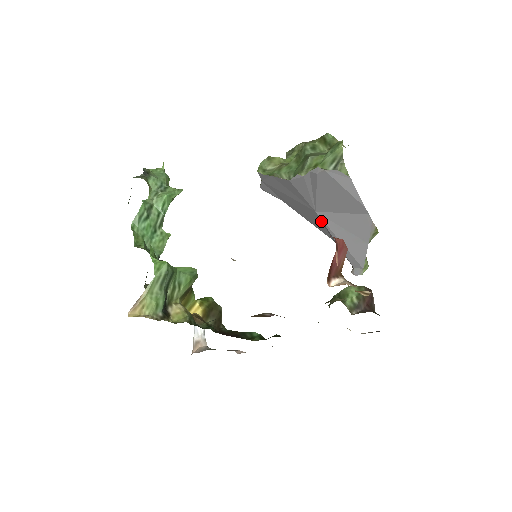
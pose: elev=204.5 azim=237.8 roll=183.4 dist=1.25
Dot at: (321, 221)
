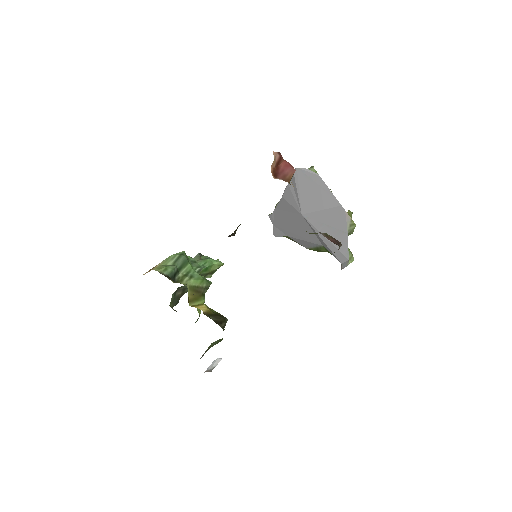
Dot at: (308, 225)
